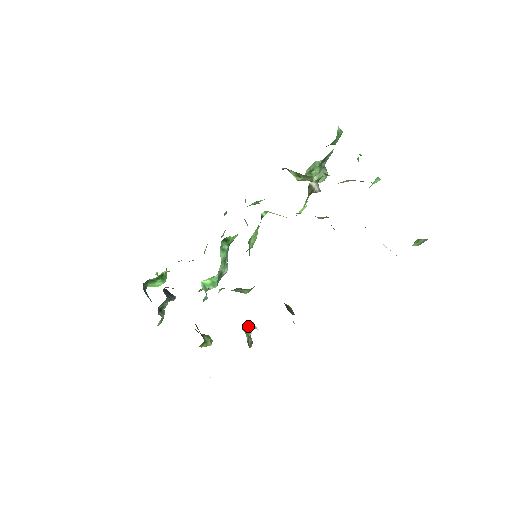
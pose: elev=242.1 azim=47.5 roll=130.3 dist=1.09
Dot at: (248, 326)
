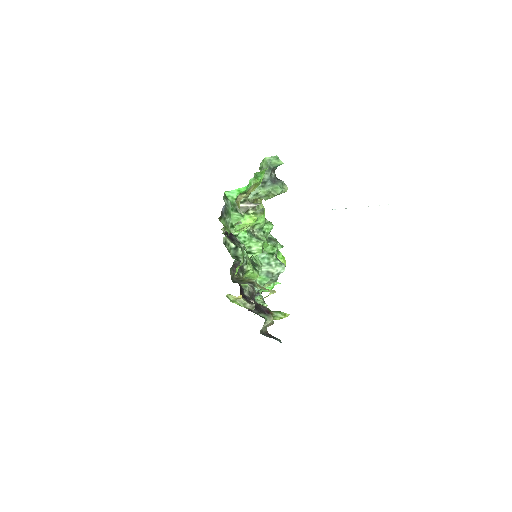
Dot at: (234, 297)
